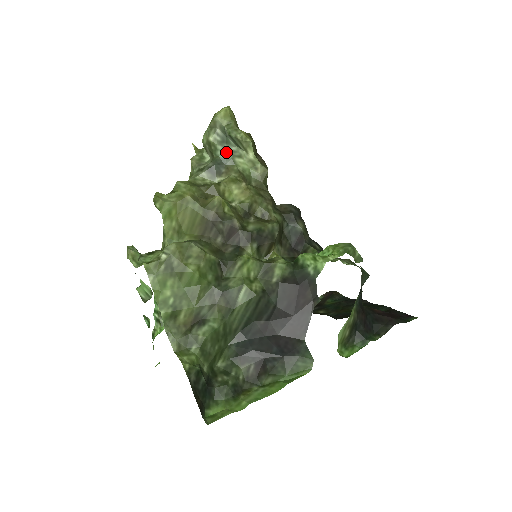
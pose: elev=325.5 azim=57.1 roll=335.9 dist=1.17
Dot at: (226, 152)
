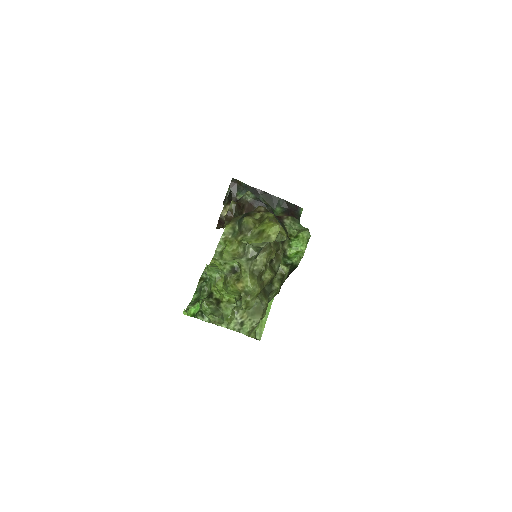
Dot at: occluded
